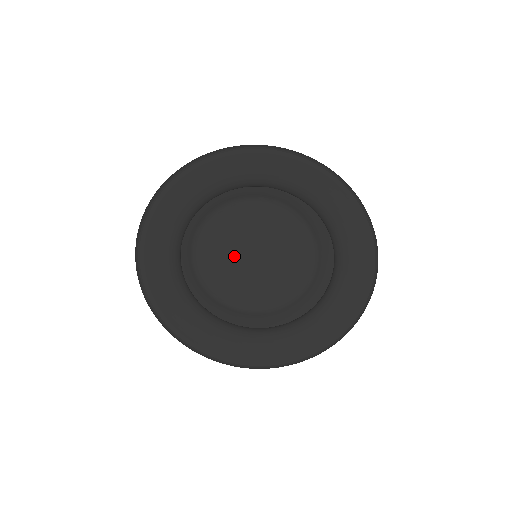
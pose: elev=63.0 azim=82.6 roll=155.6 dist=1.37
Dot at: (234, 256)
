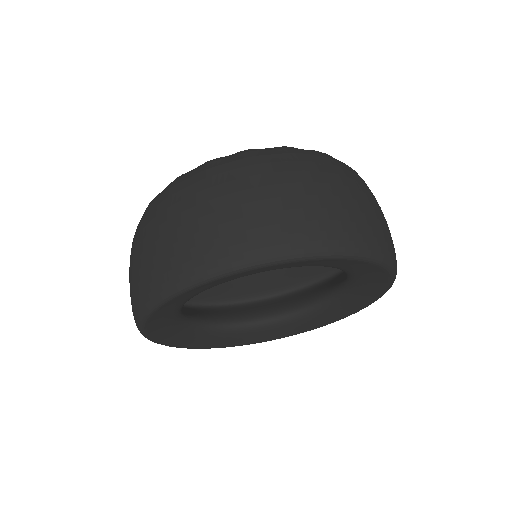
Dot at: occluded
